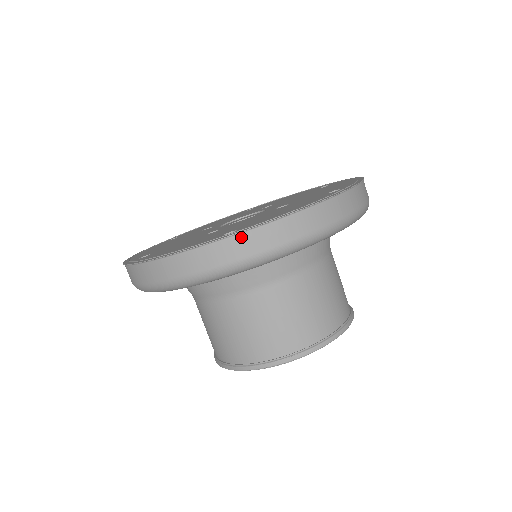
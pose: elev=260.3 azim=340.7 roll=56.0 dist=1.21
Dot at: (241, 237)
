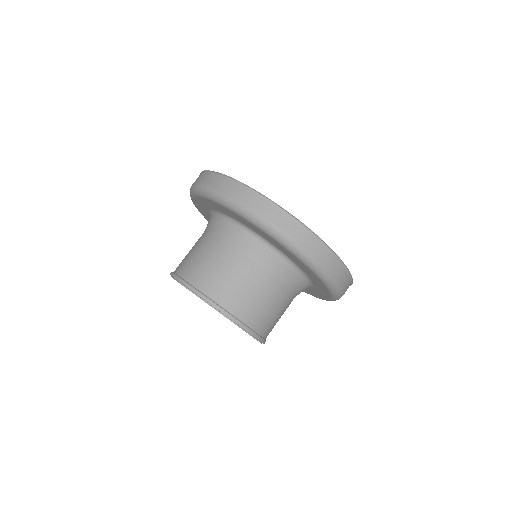
Dot at: (301, 226)
